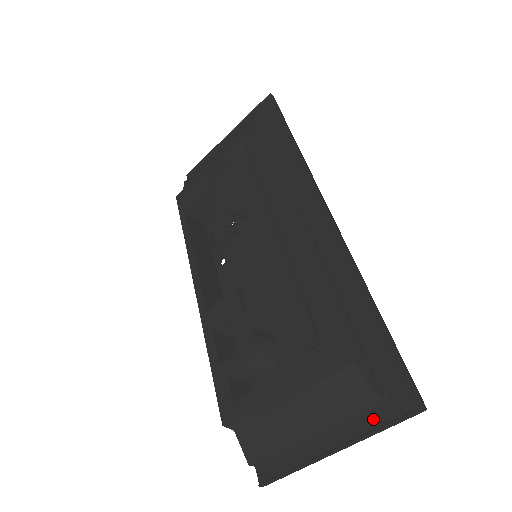
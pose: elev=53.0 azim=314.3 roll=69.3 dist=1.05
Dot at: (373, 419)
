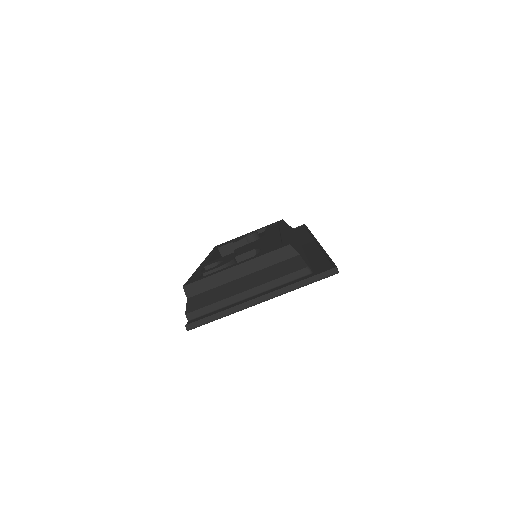
Dot at: (298, 280)
